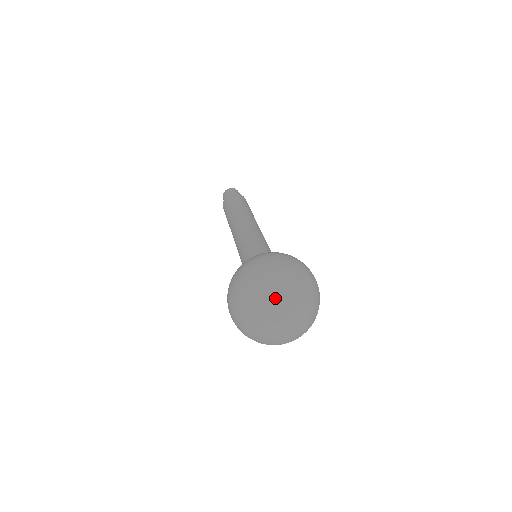
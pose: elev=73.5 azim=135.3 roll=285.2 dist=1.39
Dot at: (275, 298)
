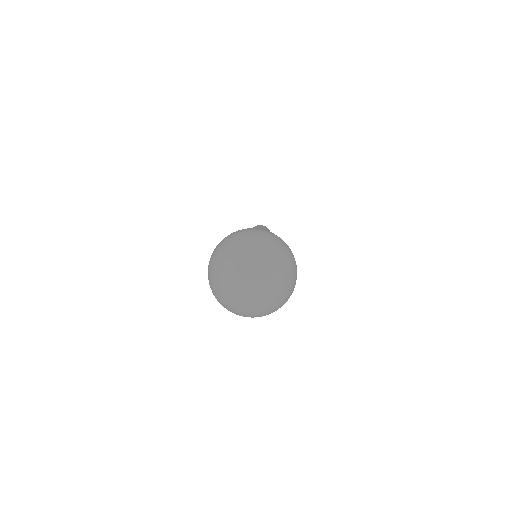
Dot at: (260, 256)
